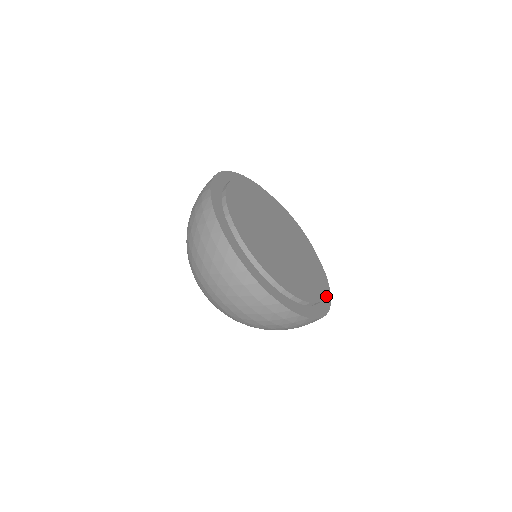
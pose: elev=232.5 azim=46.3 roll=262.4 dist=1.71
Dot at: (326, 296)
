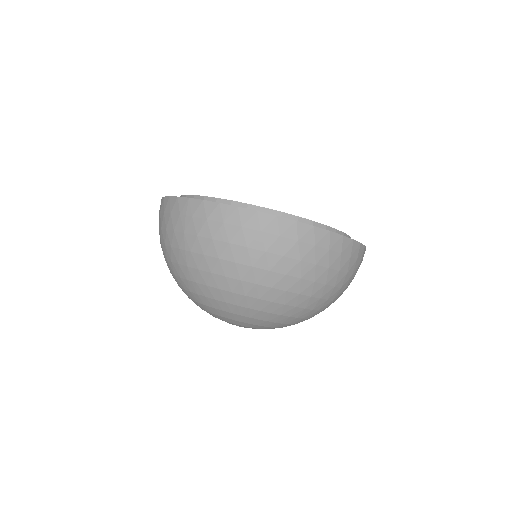
Dot at: occluded
